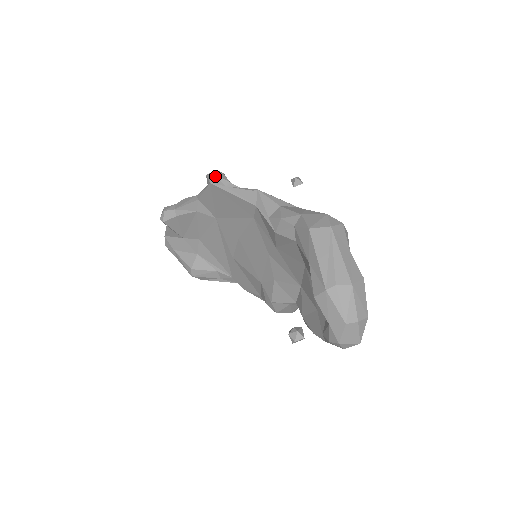
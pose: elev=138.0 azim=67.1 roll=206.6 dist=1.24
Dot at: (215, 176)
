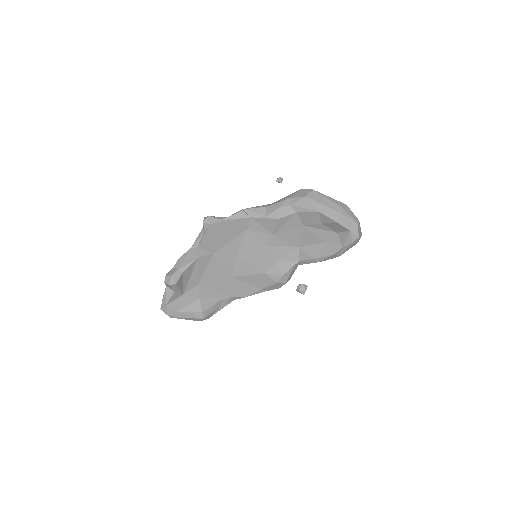
Dot at: (212, 217)
